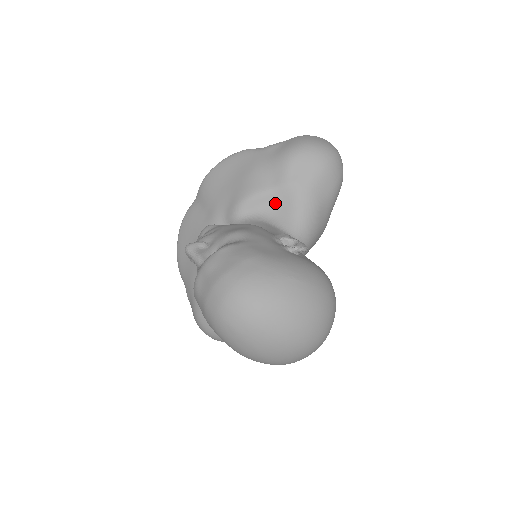
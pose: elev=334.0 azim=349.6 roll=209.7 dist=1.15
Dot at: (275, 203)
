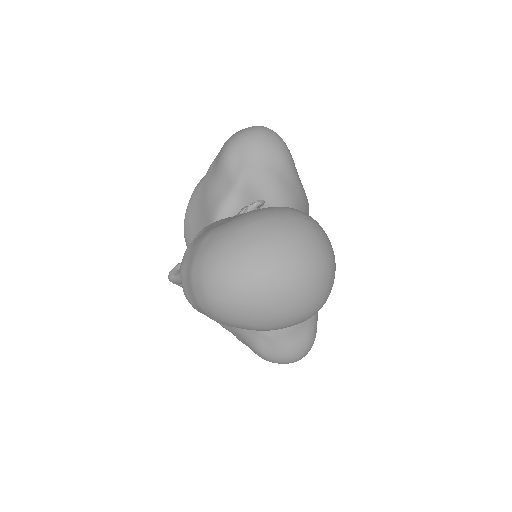
Dot at: (240, 202)
